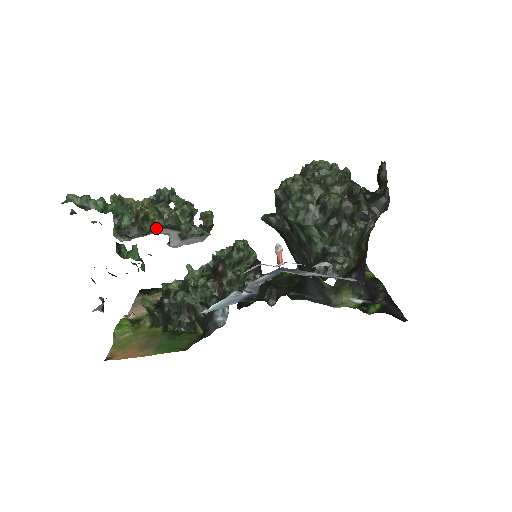
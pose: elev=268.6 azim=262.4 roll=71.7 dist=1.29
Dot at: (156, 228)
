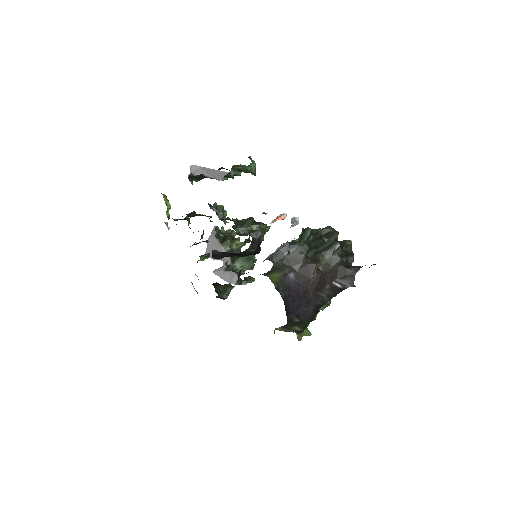
Dot at: (228, 249)
